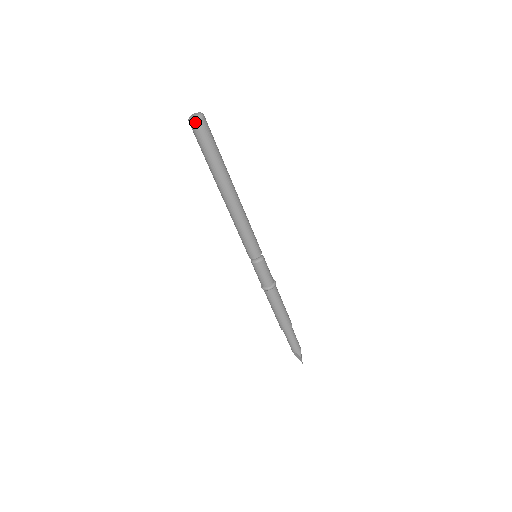
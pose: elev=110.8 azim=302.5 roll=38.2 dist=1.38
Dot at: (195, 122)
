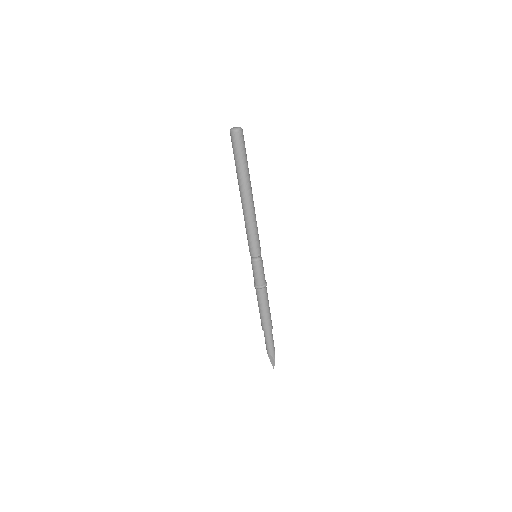
Dot at: (237, 132)
